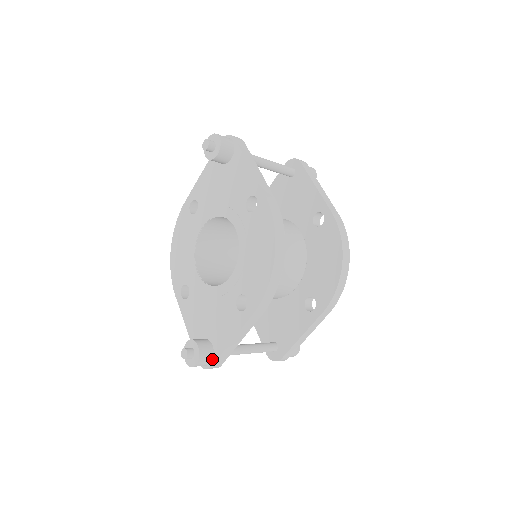
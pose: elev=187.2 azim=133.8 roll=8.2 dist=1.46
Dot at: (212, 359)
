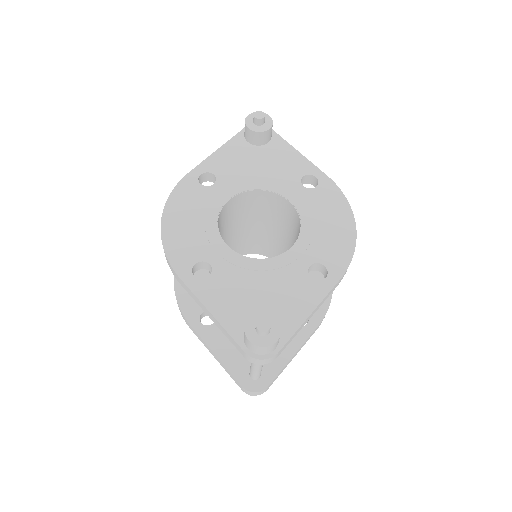
Dot at: (278, 343)
